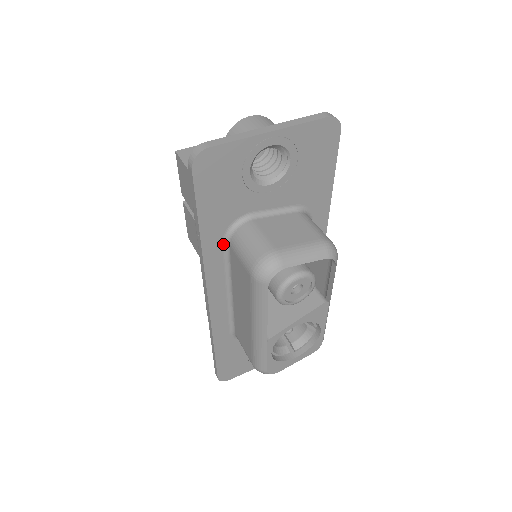
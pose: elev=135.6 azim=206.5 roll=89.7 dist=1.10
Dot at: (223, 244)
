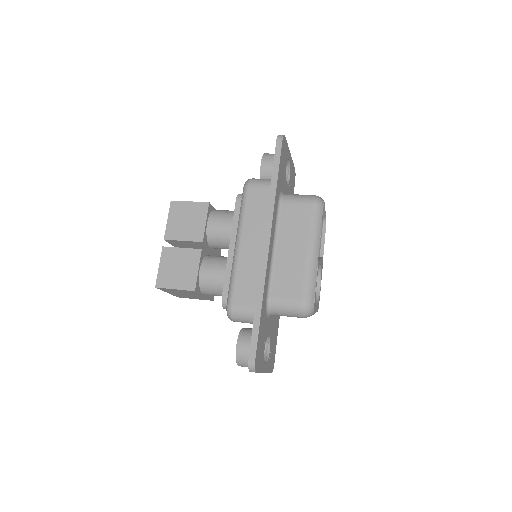
Dot at: (278, 202)
